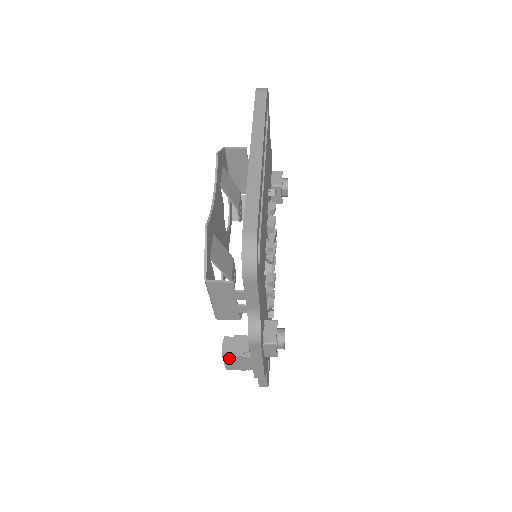
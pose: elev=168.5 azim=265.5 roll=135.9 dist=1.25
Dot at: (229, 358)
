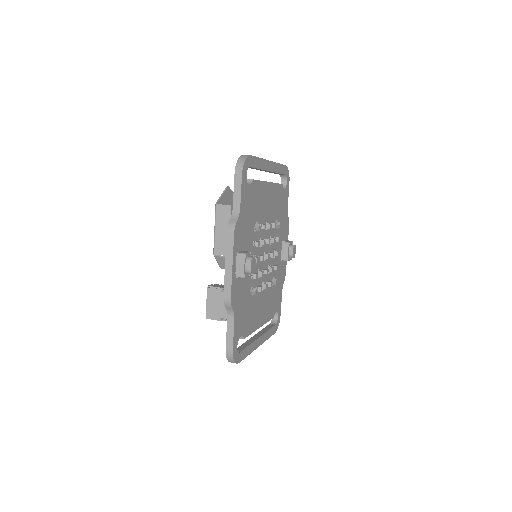
Dot at: (211, 294)
